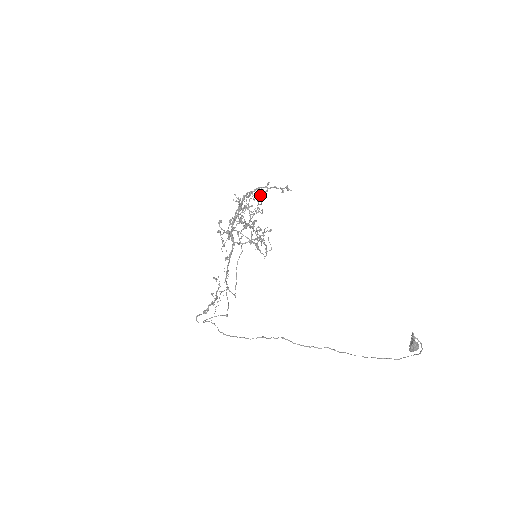
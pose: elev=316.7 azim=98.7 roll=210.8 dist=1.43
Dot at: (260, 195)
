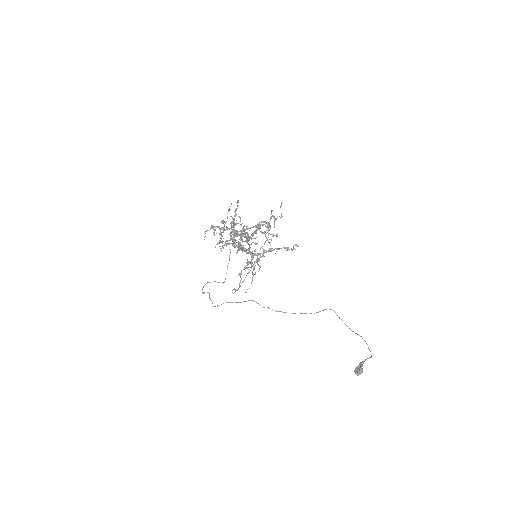
Dot at: (259, 259)
